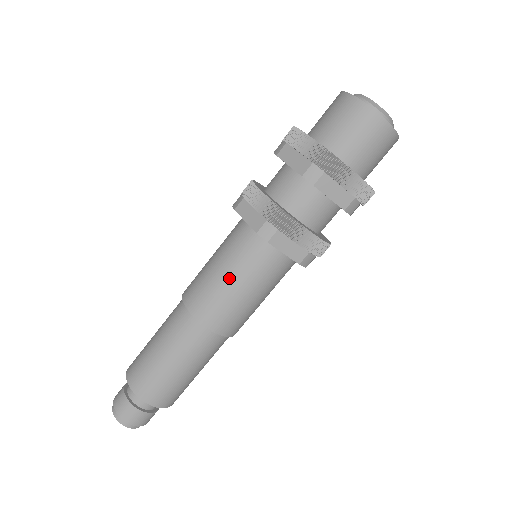
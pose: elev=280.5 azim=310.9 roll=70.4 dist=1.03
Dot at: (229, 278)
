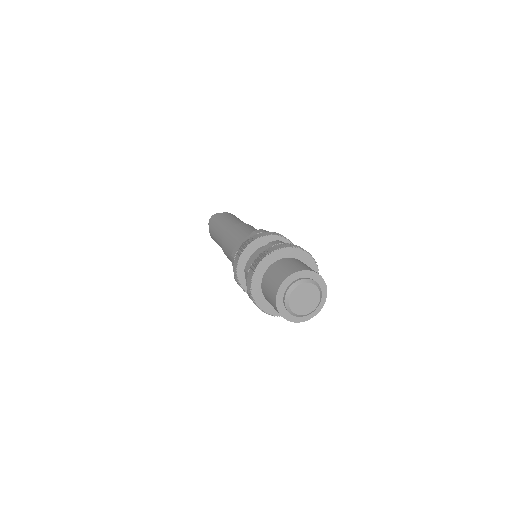
Dot at: occluded
